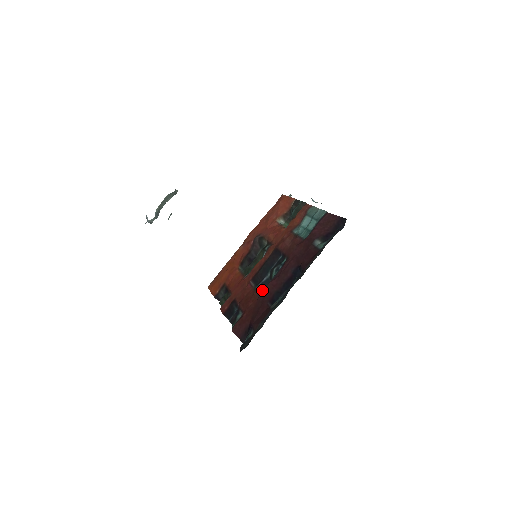
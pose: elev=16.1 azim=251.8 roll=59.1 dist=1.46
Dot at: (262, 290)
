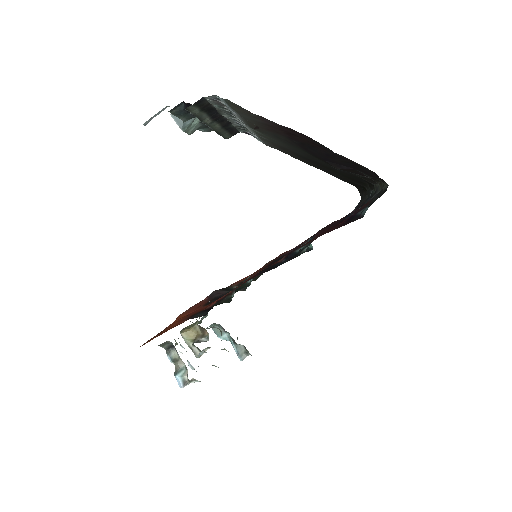
Dot at: occluded
